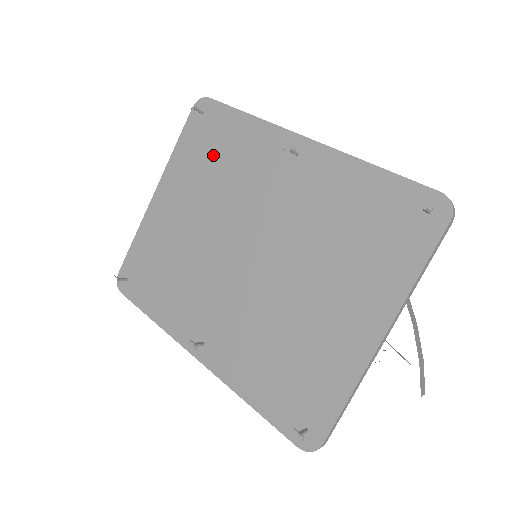
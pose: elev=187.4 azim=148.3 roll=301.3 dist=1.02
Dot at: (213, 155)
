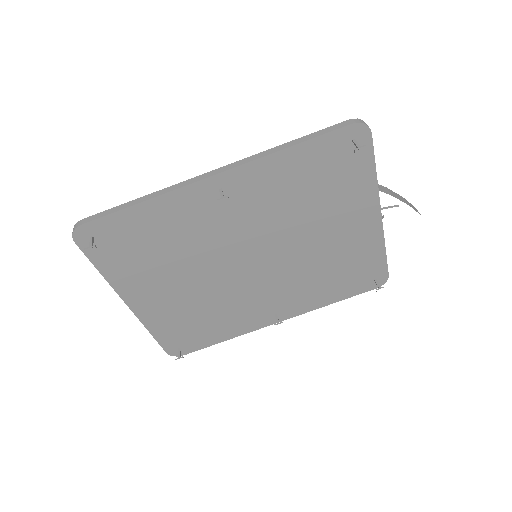
Dot at: (146, 249)
